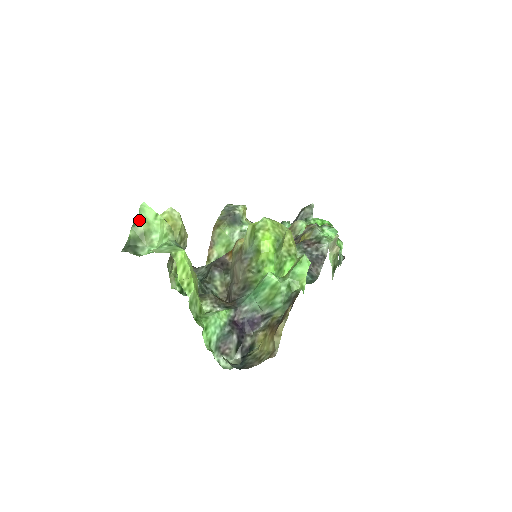
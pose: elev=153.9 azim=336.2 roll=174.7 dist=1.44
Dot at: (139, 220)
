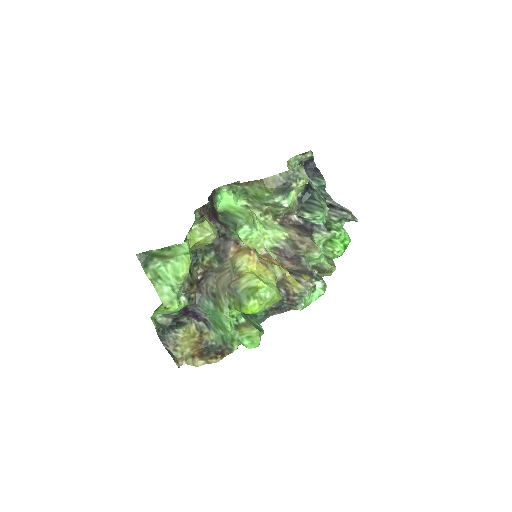
Dot at: (170, 249)
